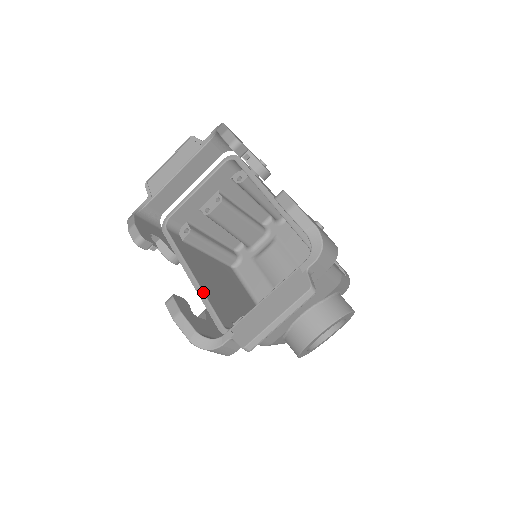
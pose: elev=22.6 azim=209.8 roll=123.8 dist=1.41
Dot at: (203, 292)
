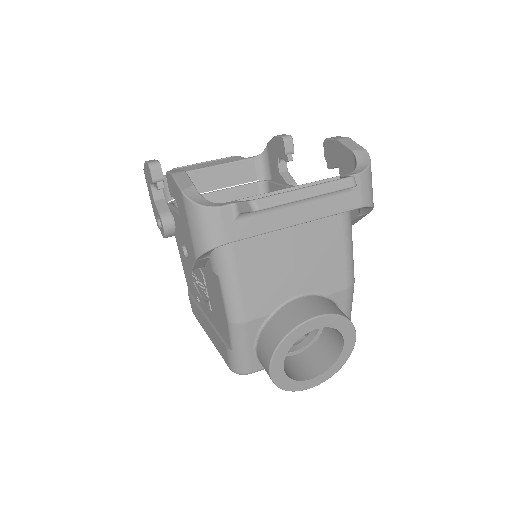
Dot at: occluded
